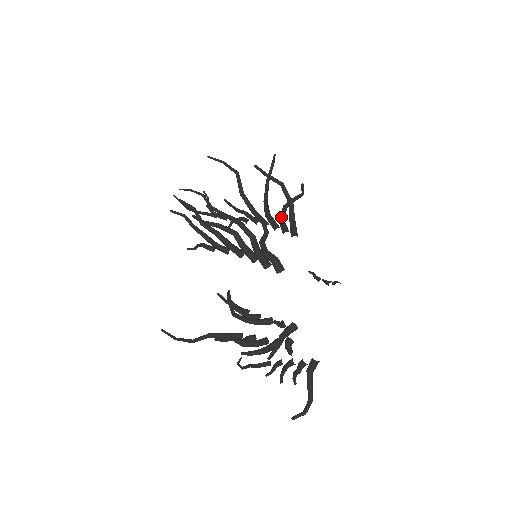
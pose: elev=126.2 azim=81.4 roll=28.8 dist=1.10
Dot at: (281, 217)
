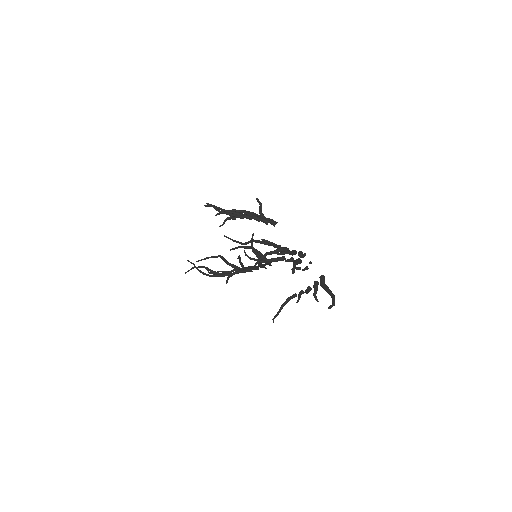
Dot at: (259, 263)
